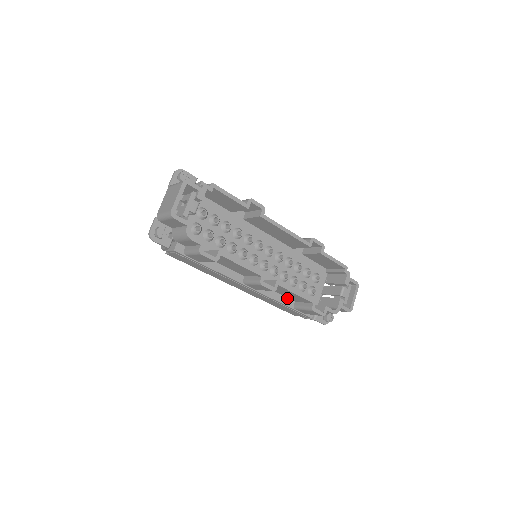
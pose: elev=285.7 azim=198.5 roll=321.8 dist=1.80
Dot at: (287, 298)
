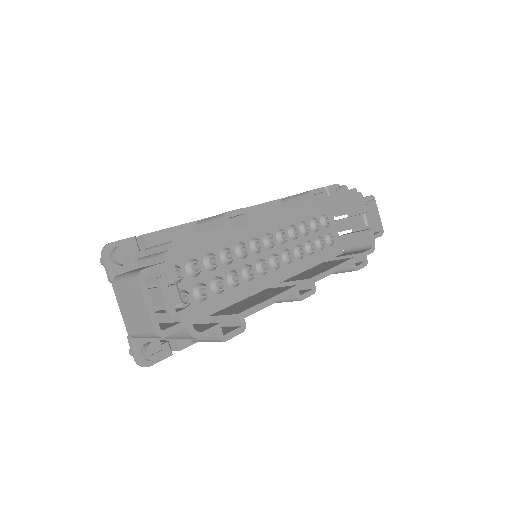
Dot at: occluded
